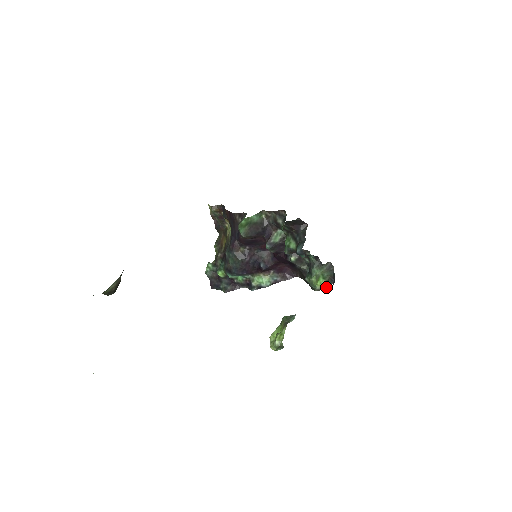
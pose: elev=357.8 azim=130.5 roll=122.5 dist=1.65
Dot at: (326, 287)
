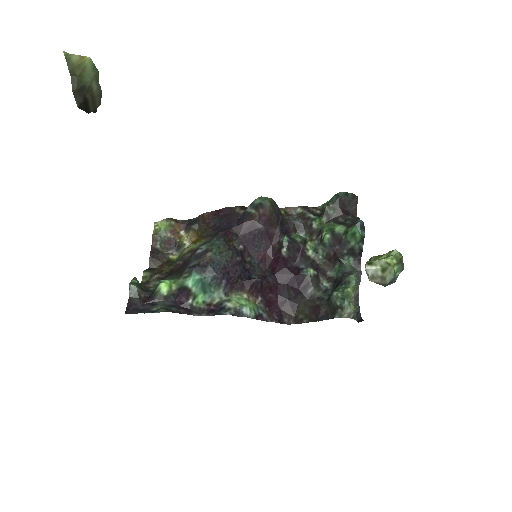
Dot at: (355, 318)
